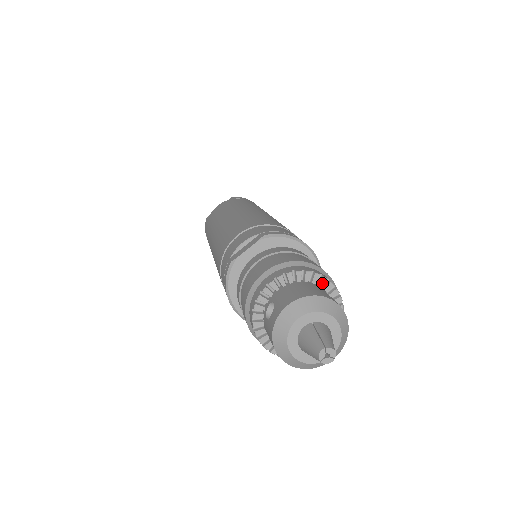
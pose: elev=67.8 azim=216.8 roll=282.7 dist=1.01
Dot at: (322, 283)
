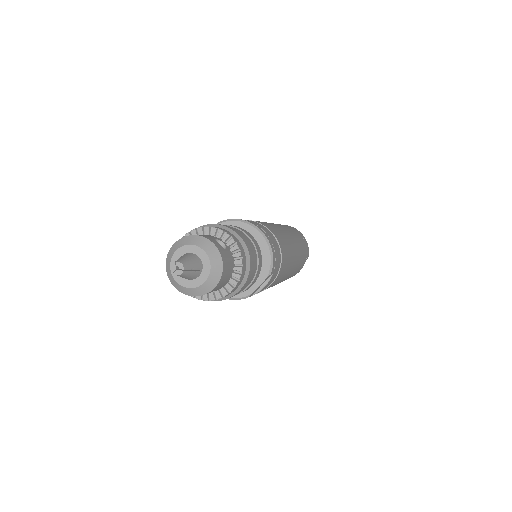
Dot at: (219, 235)
